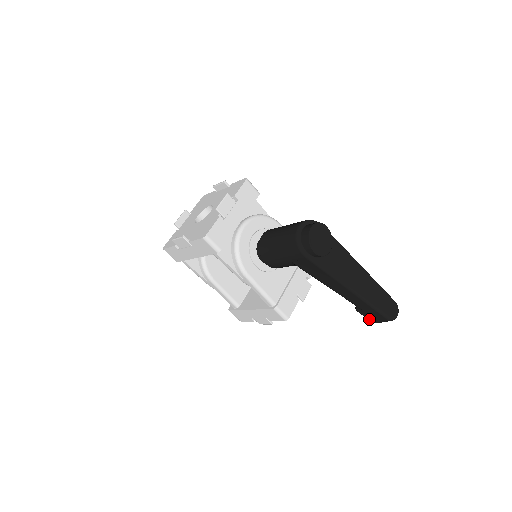
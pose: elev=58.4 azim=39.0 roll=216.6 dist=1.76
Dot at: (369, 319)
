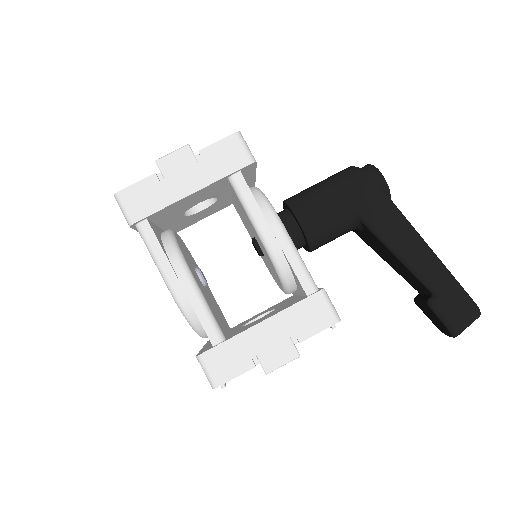
Dot at: (449, 320)
